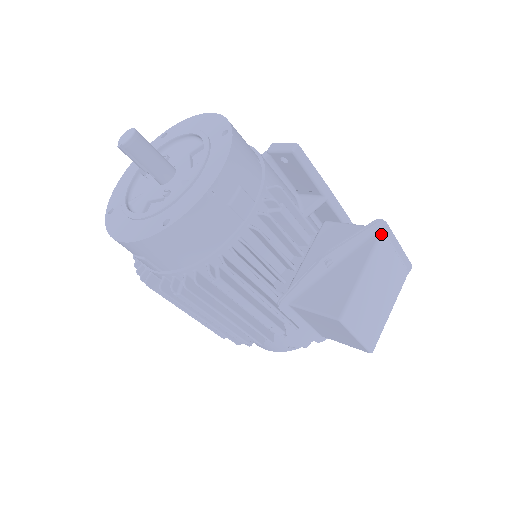
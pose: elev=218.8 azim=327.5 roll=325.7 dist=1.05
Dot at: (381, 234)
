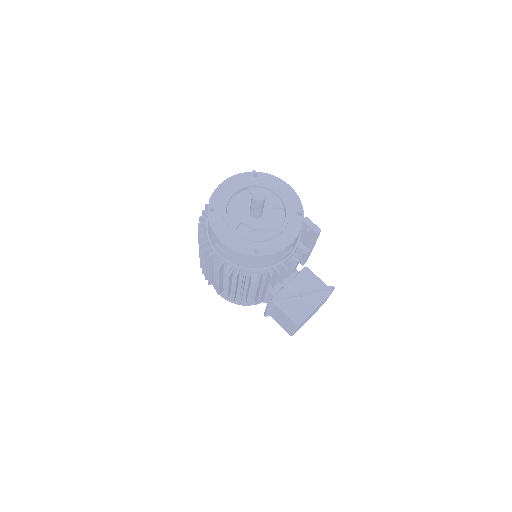
Dot at: (330, 293)
